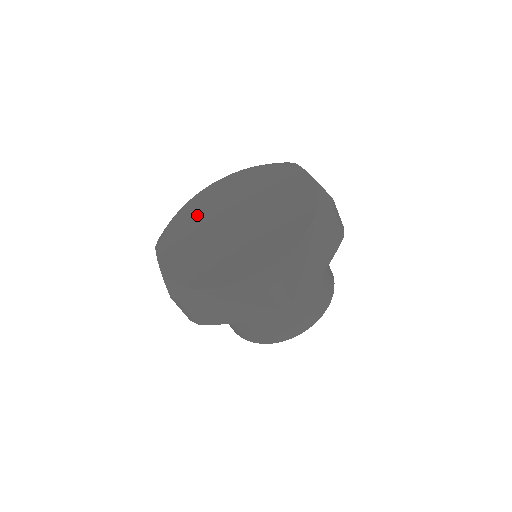
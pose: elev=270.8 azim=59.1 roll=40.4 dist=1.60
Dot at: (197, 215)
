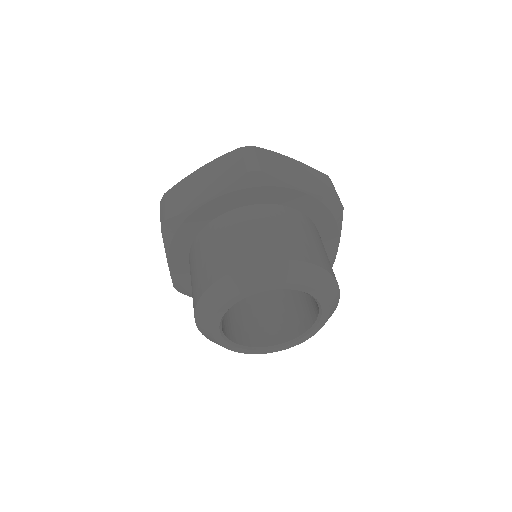
Dot at: occluded
